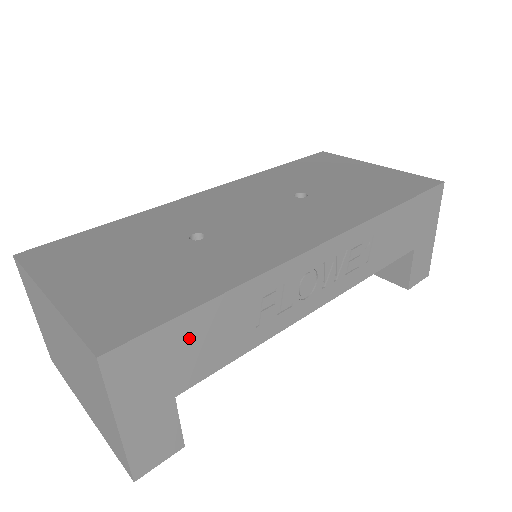
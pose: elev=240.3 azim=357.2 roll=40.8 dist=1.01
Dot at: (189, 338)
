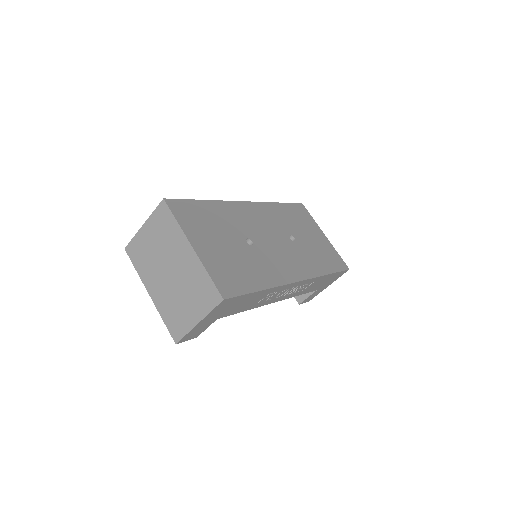
Dot at: (243, 301)
